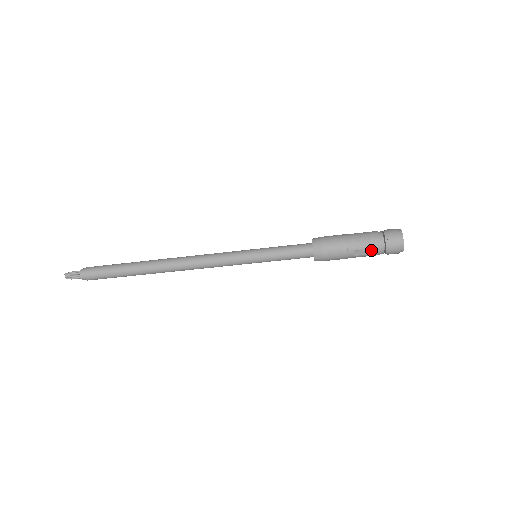
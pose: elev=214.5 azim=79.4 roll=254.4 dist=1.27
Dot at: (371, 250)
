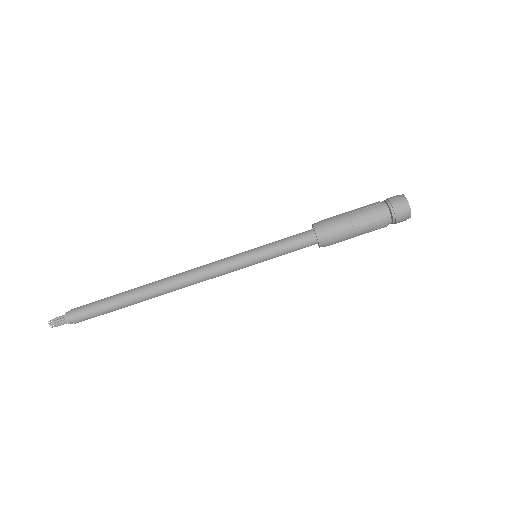
Dot at: (376, 215)
